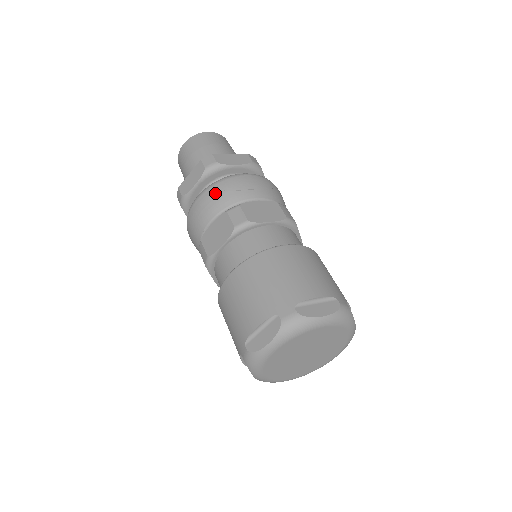
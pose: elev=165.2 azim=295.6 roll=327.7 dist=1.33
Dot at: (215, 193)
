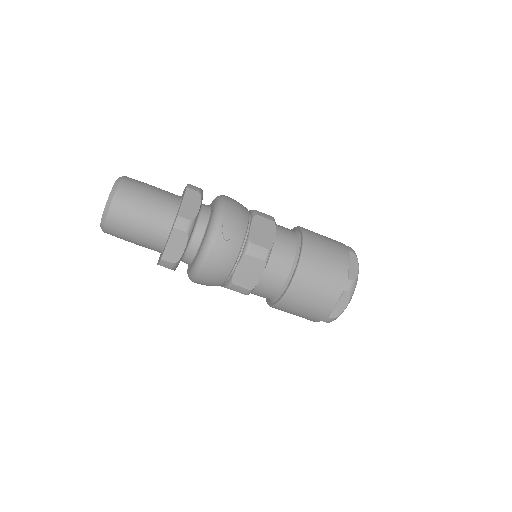
Dot at: (222, 248)
